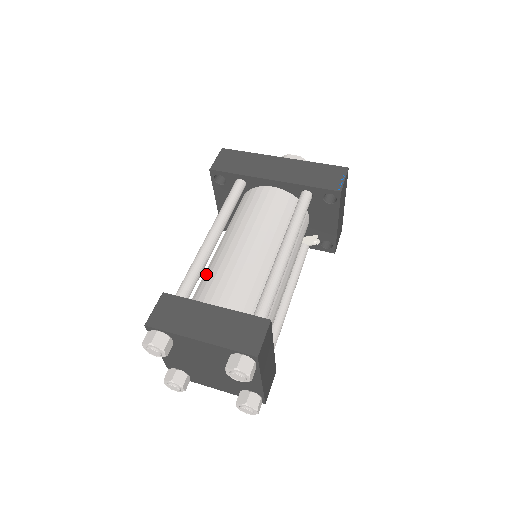
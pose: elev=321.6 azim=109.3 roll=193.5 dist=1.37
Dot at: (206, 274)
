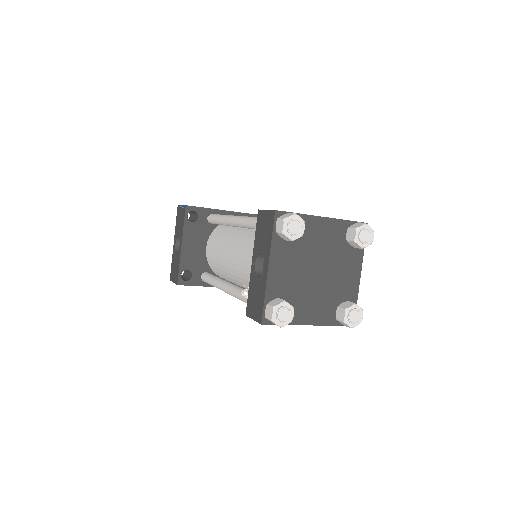
Dot at: occluded
